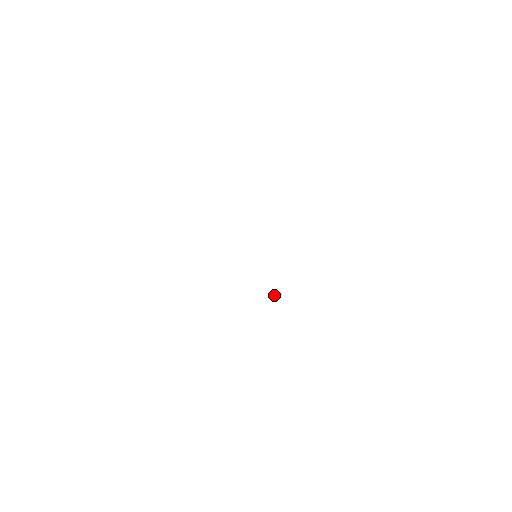
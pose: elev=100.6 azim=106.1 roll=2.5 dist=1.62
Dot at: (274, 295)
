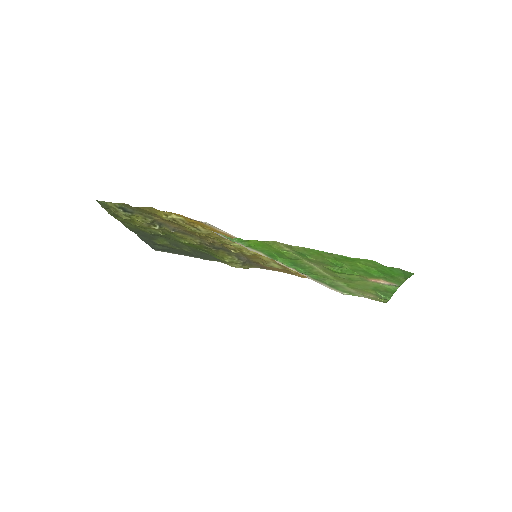
Dot at: (256, 249)
